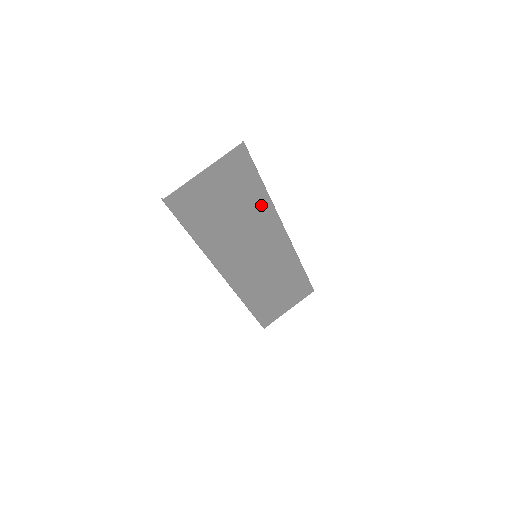
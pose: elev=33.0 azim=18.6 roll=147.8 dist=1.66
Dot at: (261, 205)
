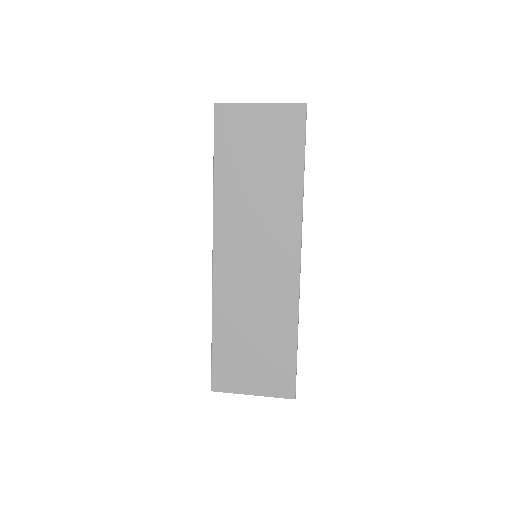
Dot at: (291, 191)
